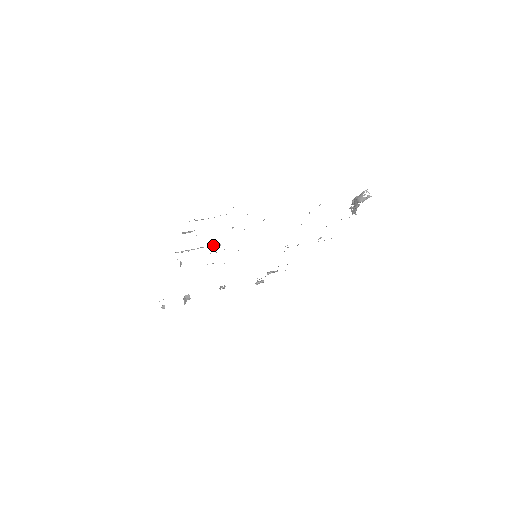
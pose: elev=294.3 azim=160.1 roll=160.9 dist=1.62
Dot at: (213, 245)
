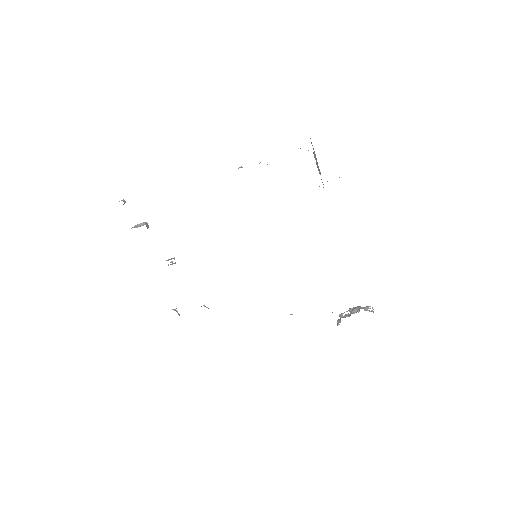
Dot at: occluded
